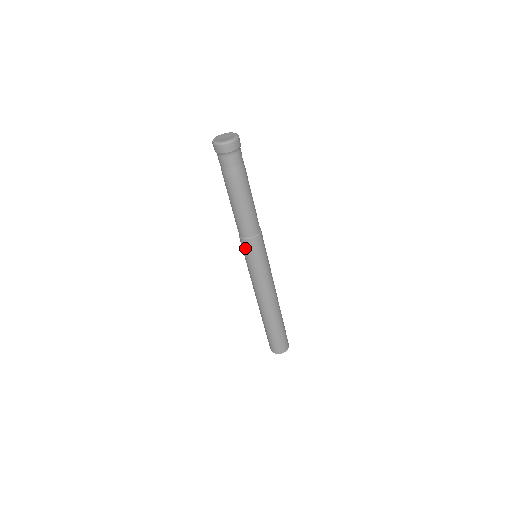
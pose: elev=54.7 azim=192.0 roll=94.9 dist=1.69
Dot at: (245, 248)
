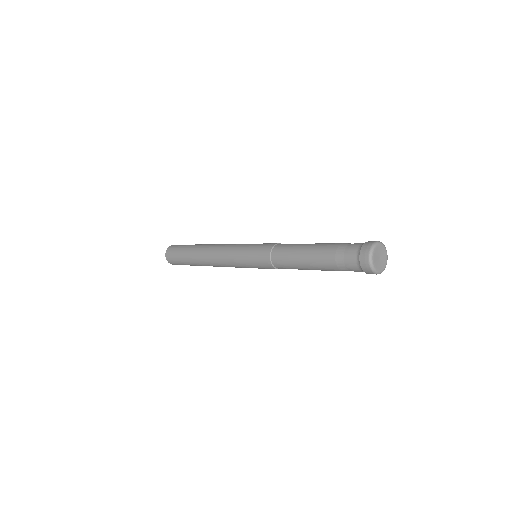
Dot at: (264, 267)
